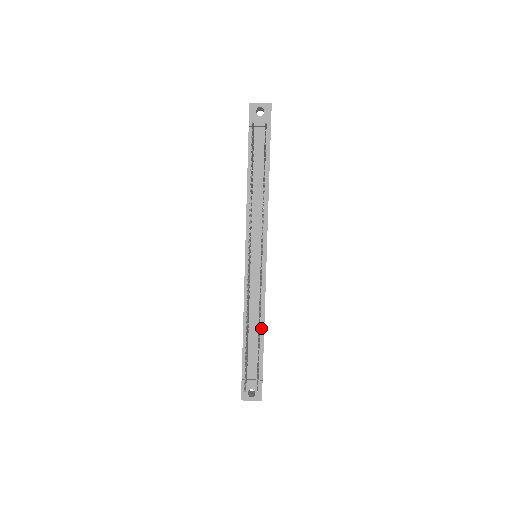
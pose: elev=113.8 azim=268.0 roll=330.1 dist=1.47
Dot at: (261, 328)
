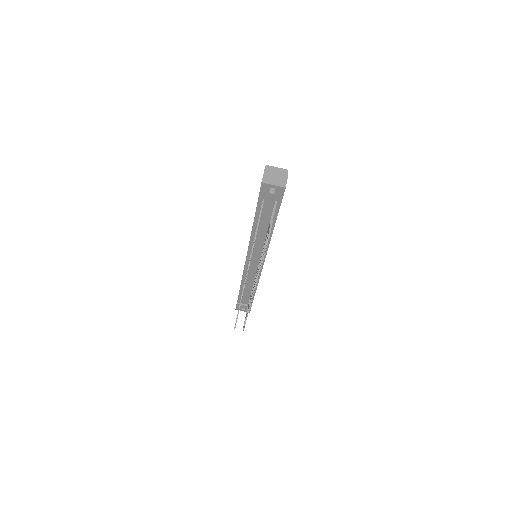
Dot at: occluded
